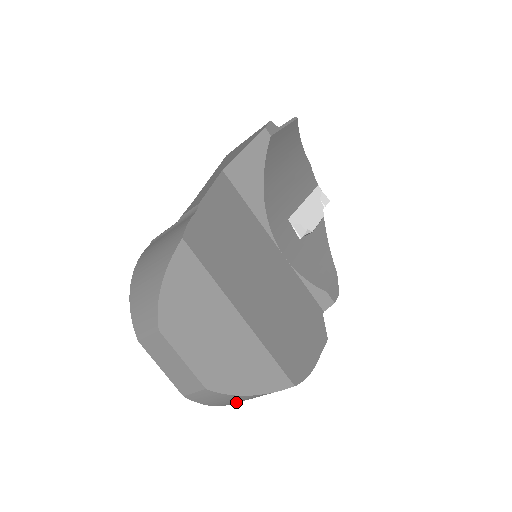
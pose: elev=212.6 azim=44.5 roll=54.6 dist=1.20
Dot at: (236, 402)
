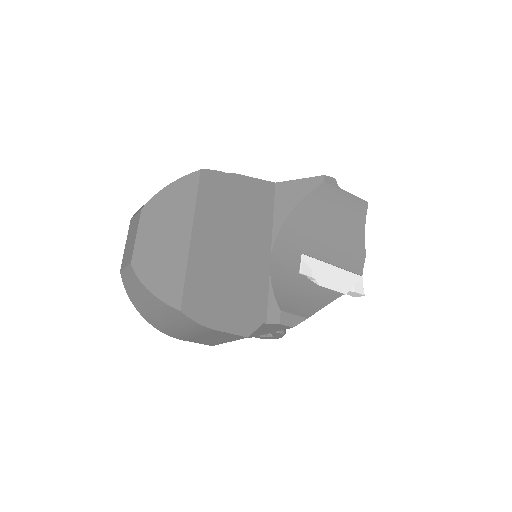
Dot at: (145, 309)
